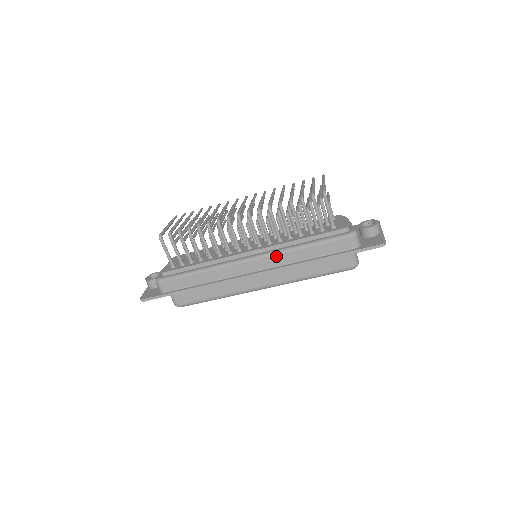
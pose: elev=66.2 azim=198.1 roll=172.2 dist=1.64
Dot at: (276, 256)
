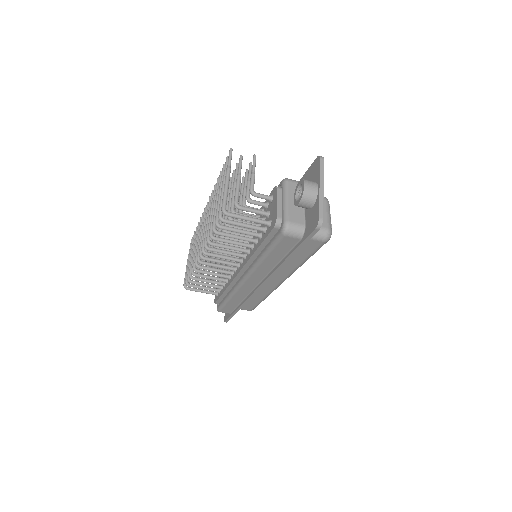
Dot at: (255, 272)
